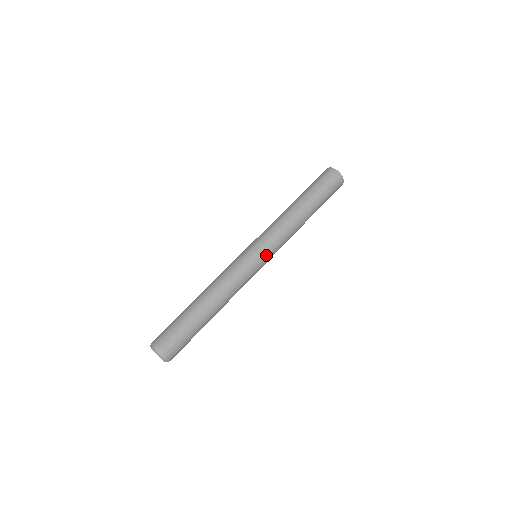
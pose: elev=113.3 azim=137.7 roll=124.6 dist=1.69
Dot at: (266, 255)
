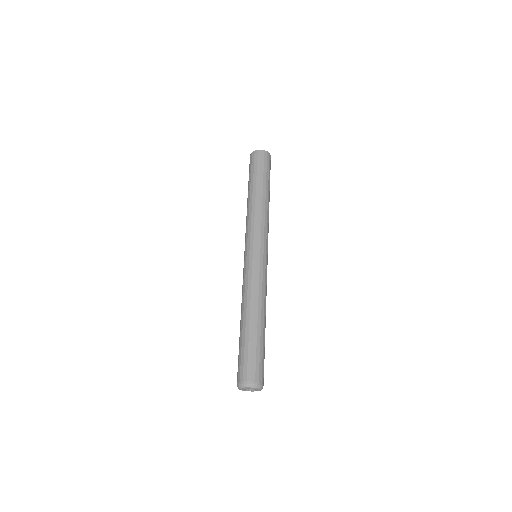
Dot at: (260, 247)
